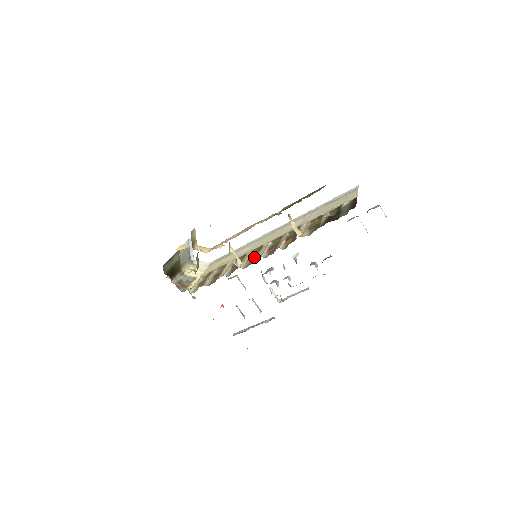
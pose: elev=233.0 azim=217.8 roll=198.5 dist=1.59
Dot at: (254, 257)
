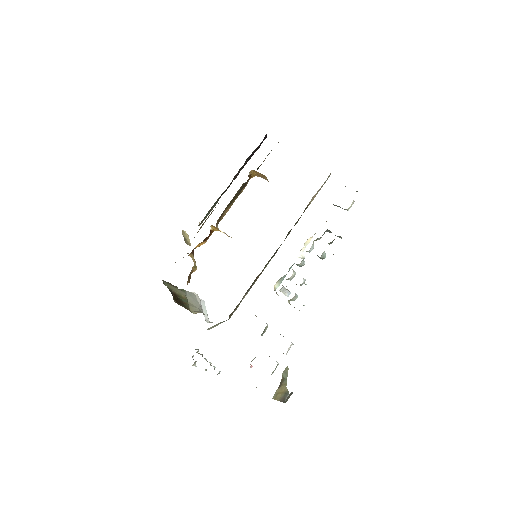
Dot at: occluded
